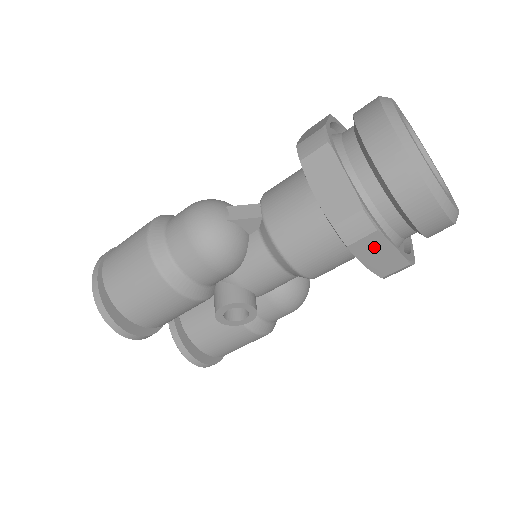
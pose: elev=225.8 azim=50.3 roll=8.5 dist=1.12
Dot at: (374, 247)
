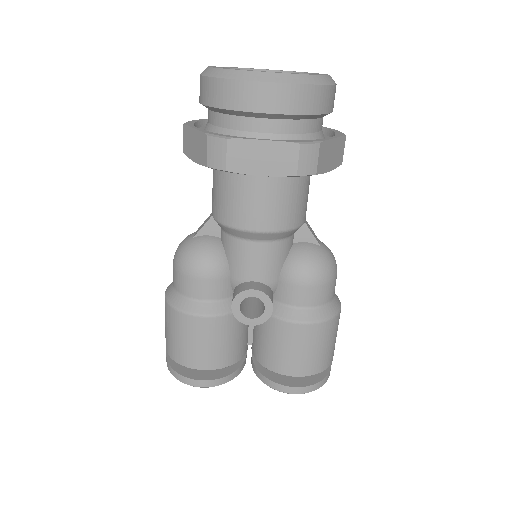
Dot at: (247, 154)
